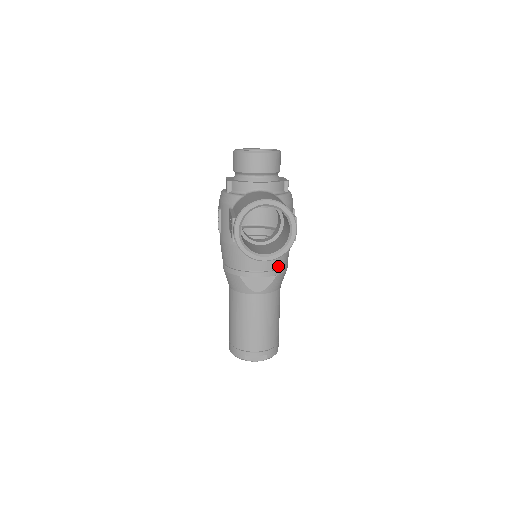
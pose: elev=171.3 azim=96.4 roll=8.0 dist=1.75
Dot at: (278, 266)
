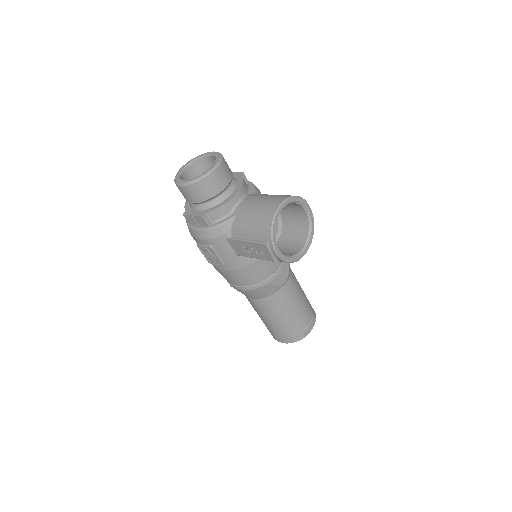
Dot at: occluded
